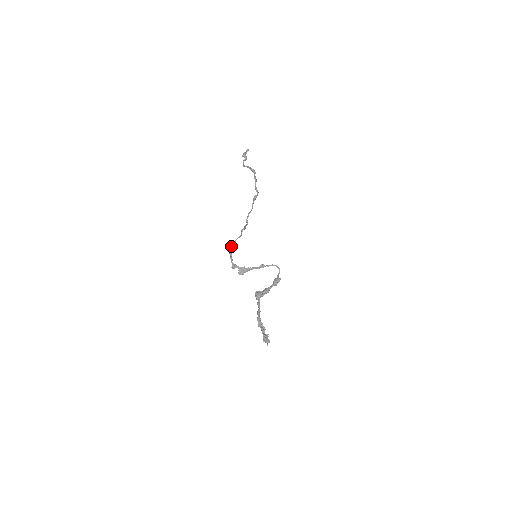
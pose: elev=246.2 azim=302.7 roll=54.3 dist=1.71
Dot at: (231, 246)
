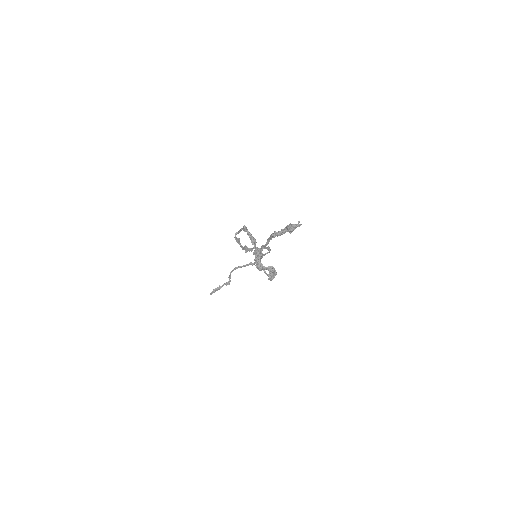
Dot at: (236, 237)
